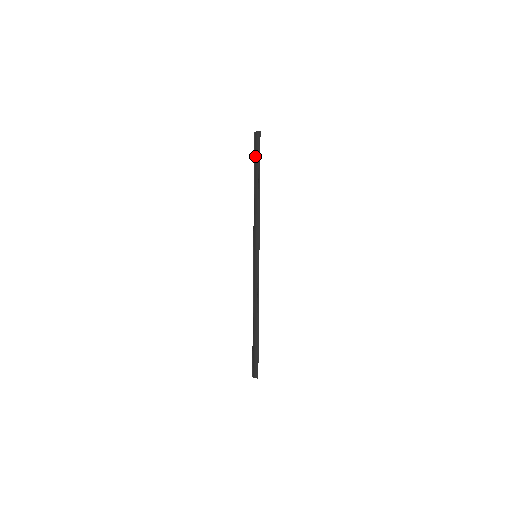
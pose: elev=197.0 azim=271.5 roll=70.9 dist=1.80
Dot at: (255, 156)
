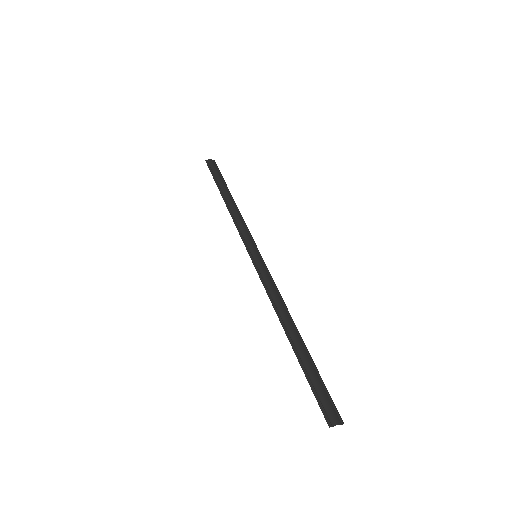
Dot at: (216, 174)
